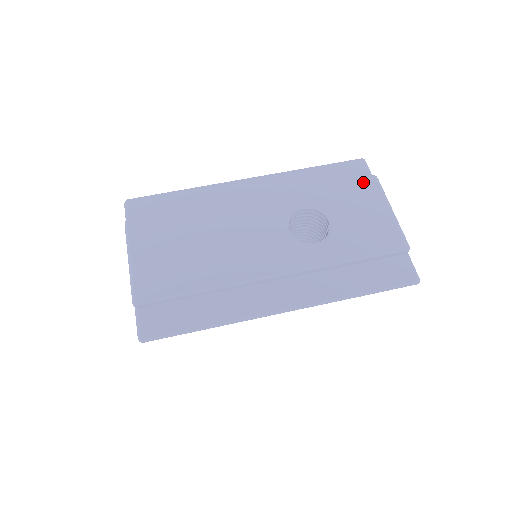
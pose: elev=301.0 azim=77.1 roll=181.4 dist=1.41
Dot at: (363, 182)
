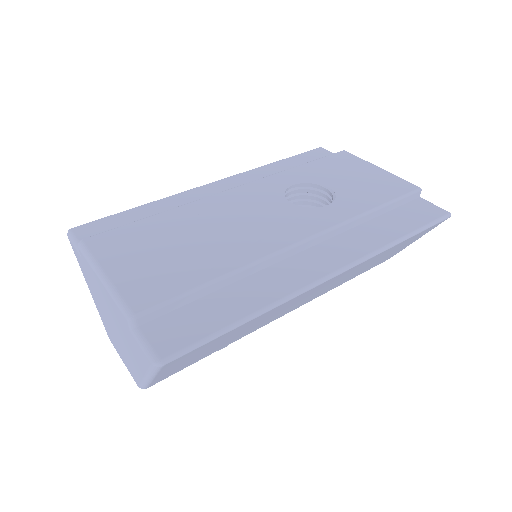
Dot at: (337, 156)
